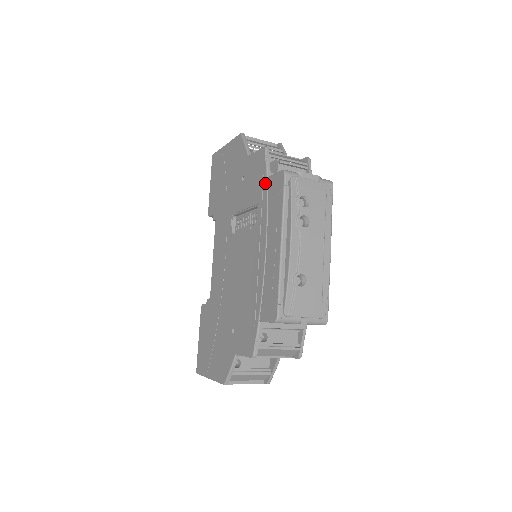
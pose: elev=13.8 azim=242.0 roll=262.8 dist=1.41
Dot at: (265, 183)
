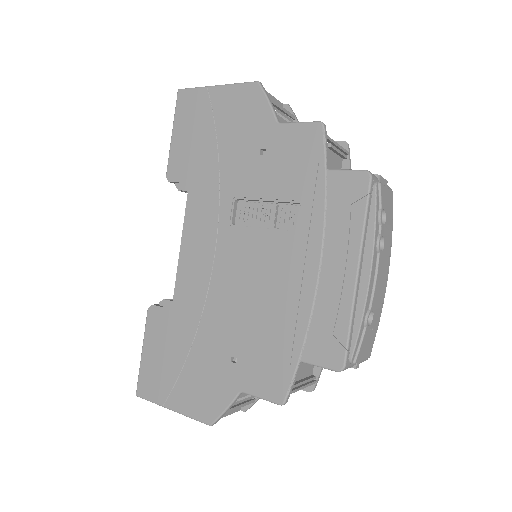
Dot at: (322, 176)
